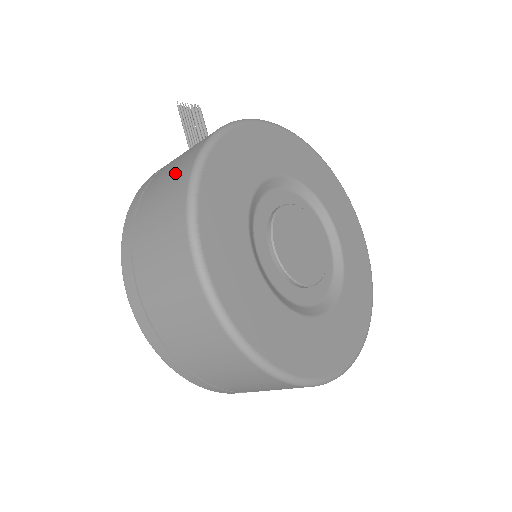
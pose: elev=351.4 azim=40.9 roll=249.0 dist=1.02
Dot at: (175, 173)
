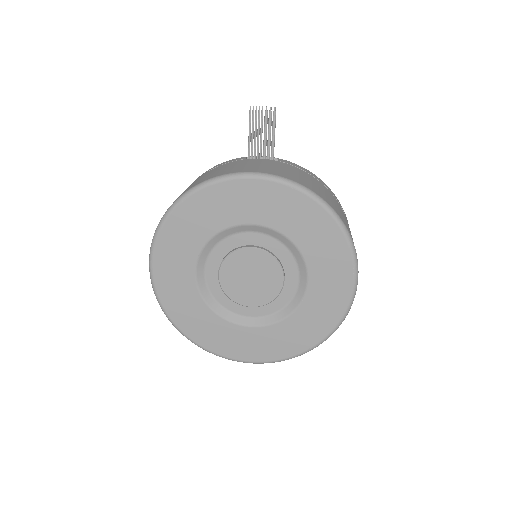
Dot at: occluded
